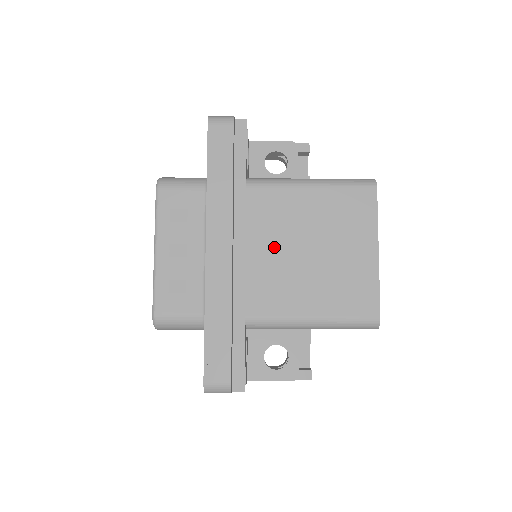
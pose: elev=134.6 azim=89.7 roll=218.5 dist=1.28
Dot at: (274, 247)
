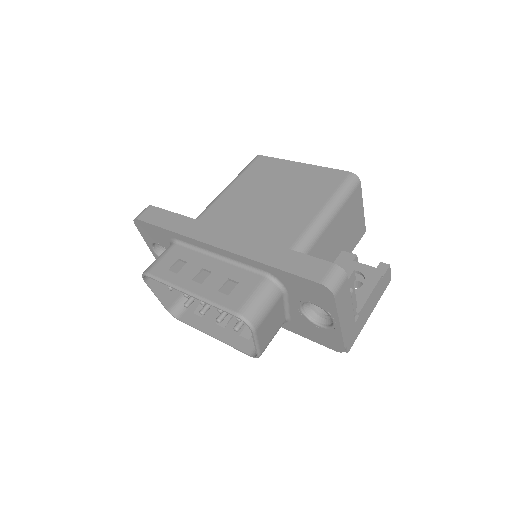
Dot at: (252, 216)
